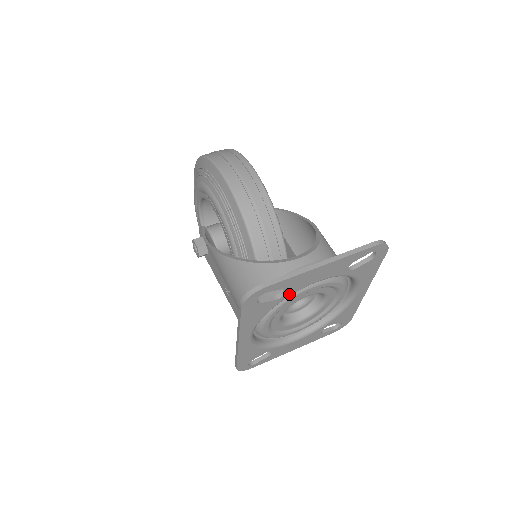
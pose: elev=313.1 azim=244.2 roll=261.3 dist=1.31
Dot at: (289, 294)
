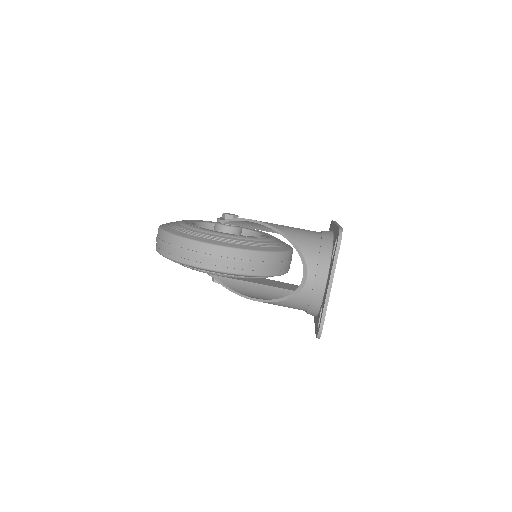
Dot at: occluded
